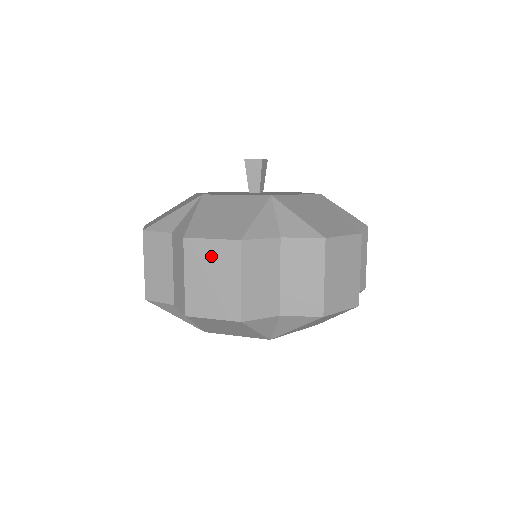
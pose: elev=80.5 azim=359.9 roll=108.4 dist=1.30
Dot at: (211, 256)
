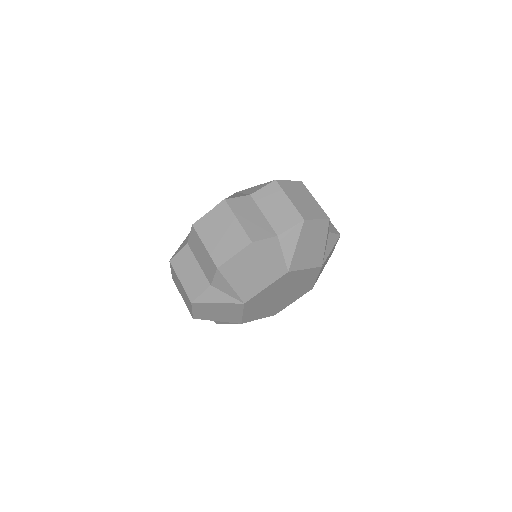
Dot at: (213, 221)
